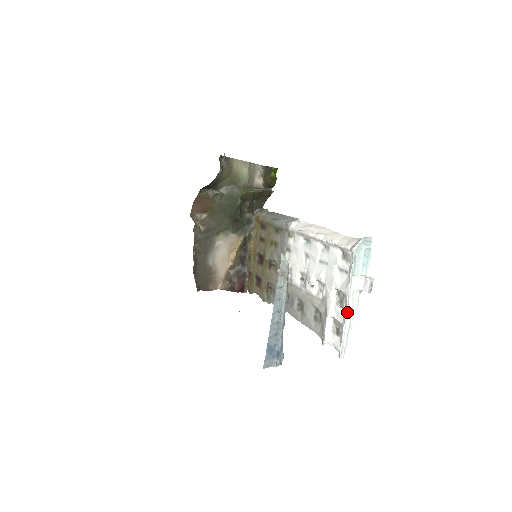
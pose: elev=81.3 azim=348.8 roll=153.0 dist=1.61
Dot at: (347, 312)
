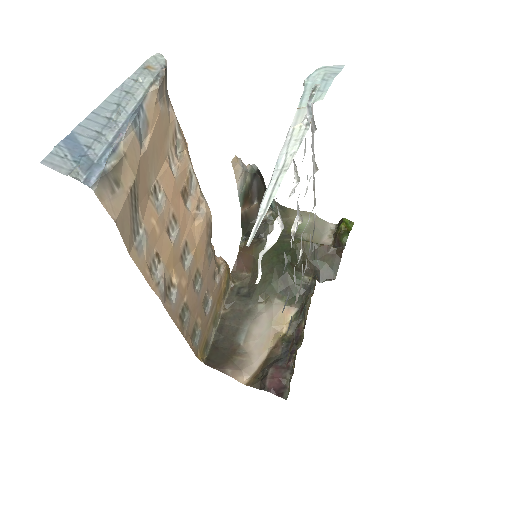
Dot at: (277, 161)
